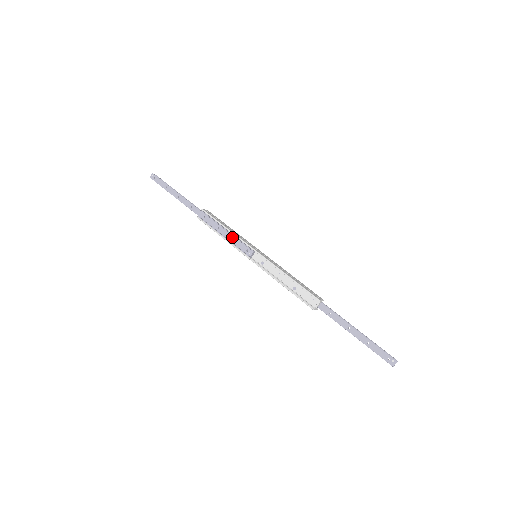
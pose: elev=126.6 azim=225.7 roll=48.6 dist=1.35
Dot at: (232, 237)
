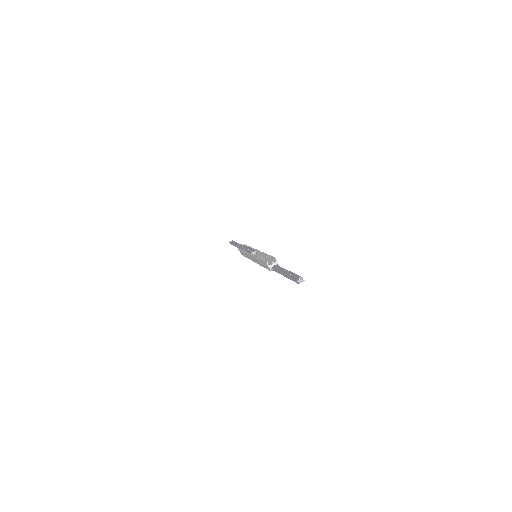
Dot at: (249, 249)
